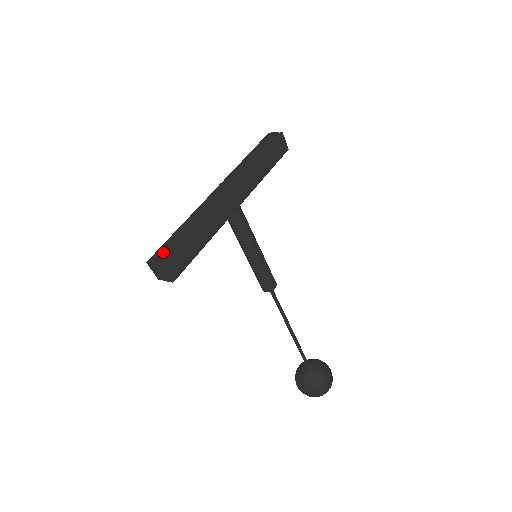
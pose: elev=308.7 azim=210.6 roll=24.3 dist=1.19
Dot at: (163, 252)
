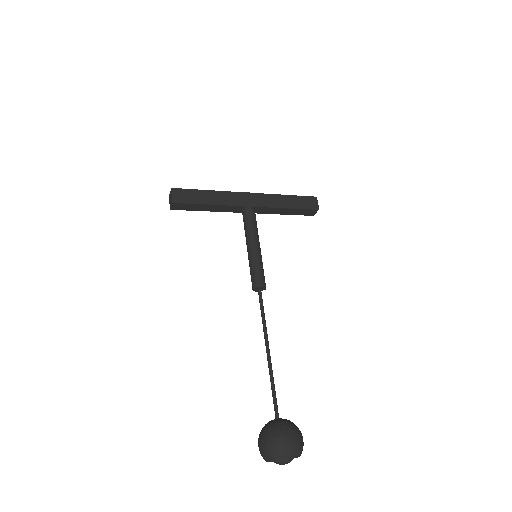
Dot at: occluded
